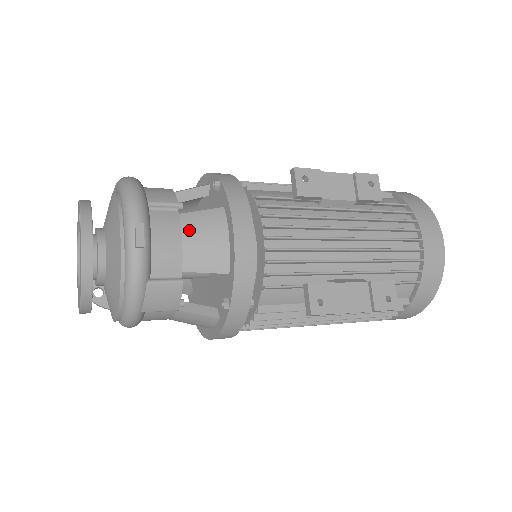
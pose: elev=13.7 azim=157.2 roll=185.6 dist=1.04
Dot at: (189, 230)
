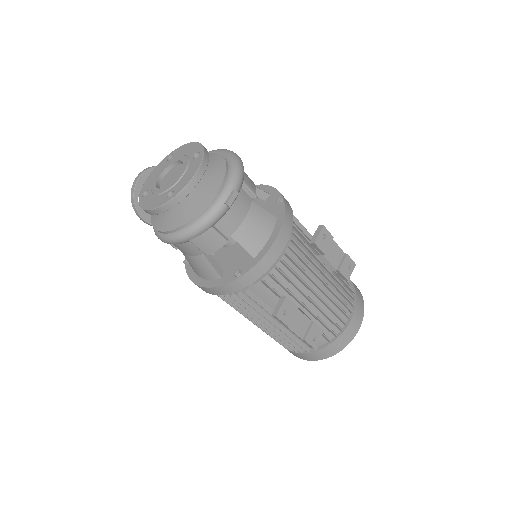
Dot at: (252, 215)
